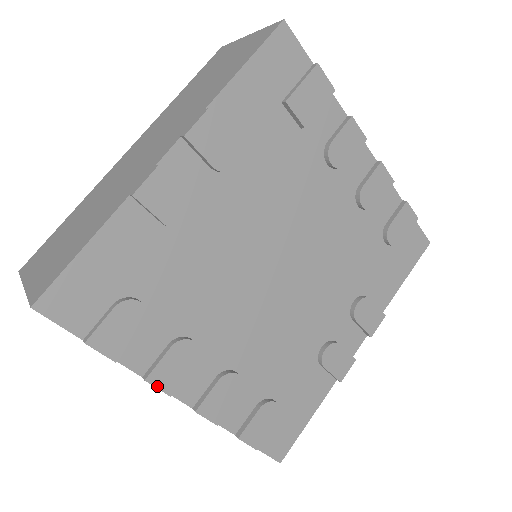
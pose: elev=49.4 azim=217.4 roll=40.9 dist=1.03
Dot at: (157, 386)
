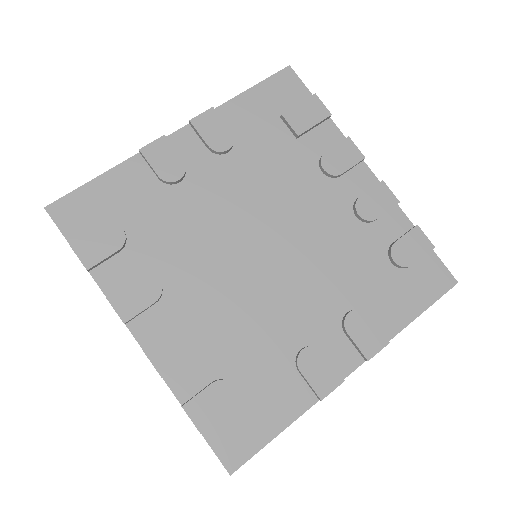
Dot at: (115, 308)
